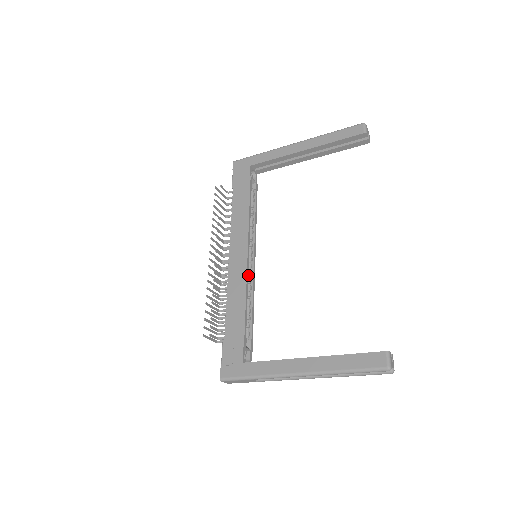
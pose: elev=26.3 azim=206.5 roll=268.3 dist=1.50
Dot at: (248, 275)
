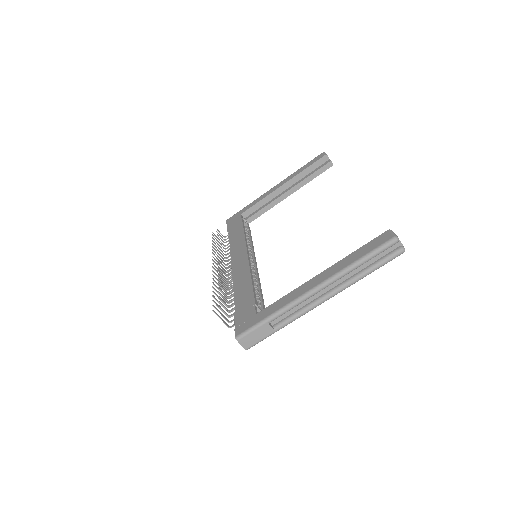
Dot at: occluded
